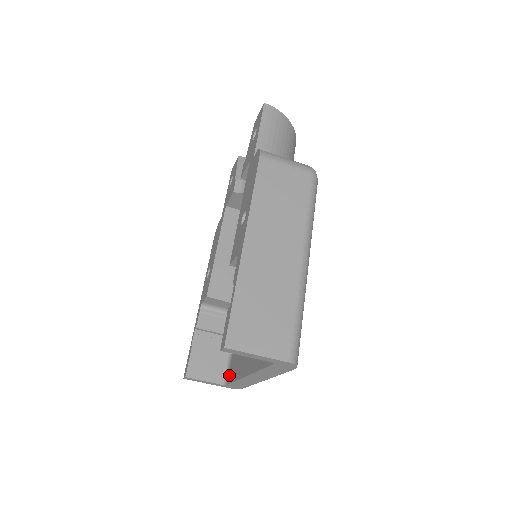
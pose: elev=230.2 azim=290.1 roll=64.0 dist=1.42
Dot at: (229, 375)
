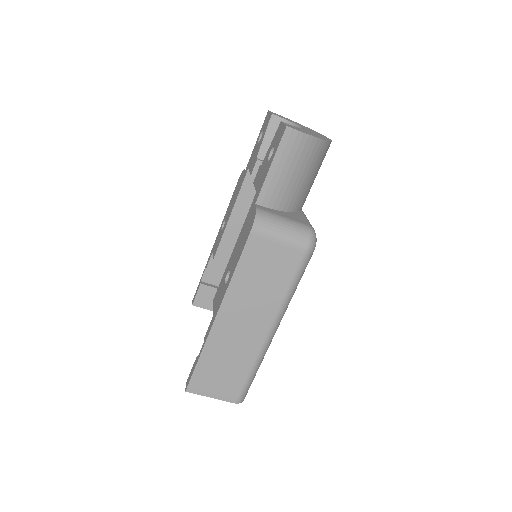
Dot at: occluded
